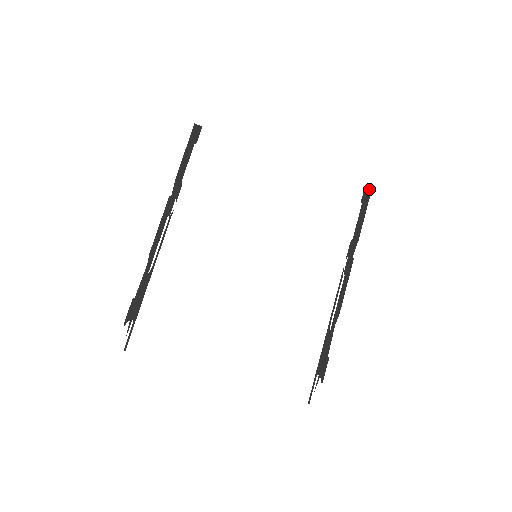
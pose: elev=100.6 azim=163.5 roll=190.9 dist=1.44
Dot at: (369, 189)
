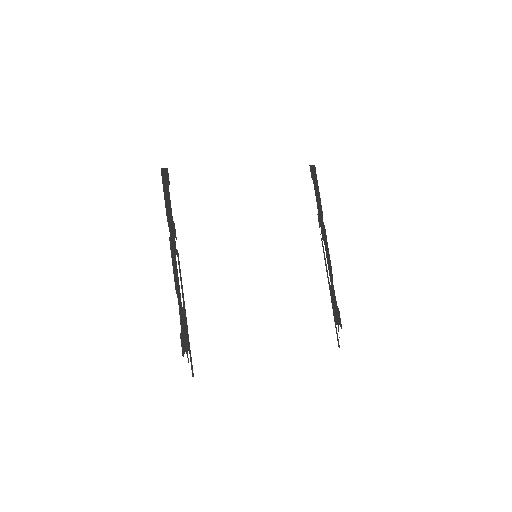
Dot at: (313, 167)
